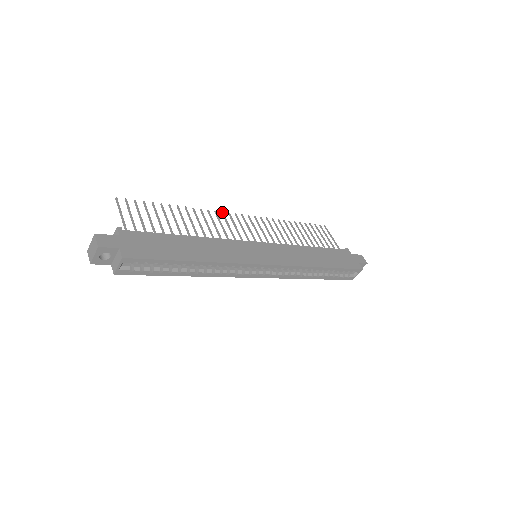
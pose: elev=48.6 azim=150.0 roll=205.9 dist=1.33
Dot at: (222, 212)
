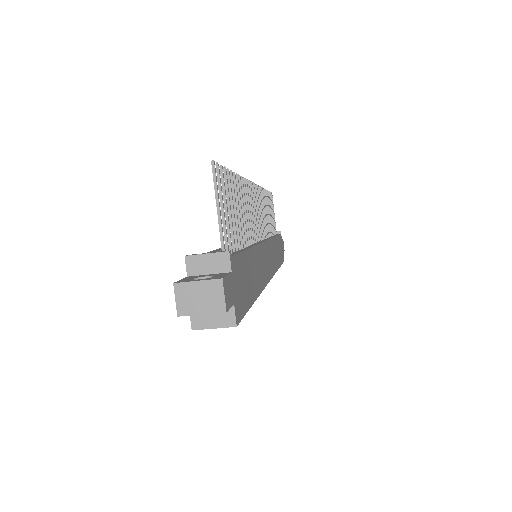
Dot at: occluded
